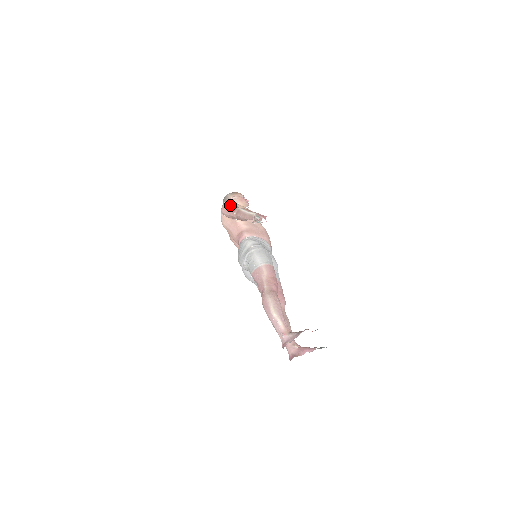
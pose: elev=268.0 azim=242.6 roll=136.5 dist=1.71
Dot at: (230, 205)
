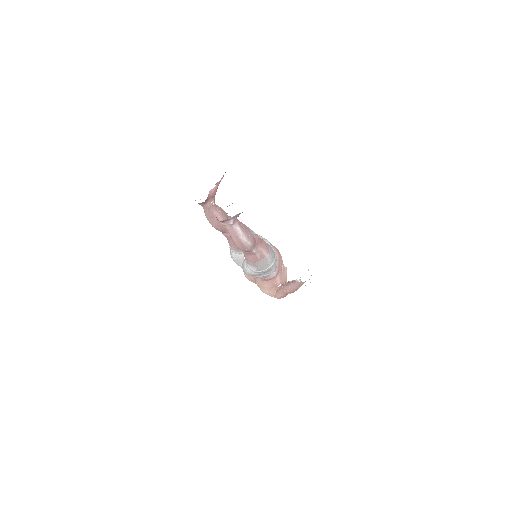
Dot at: occluded
